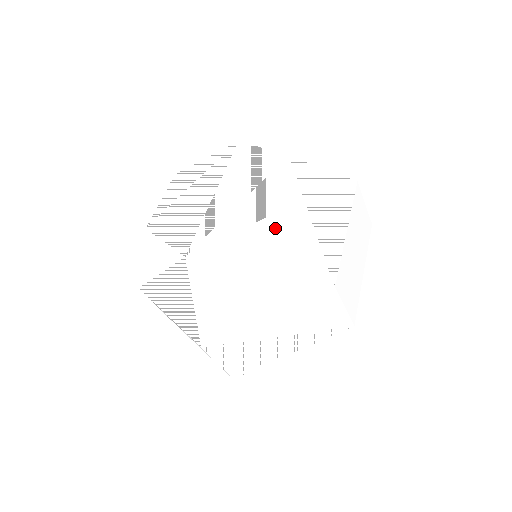
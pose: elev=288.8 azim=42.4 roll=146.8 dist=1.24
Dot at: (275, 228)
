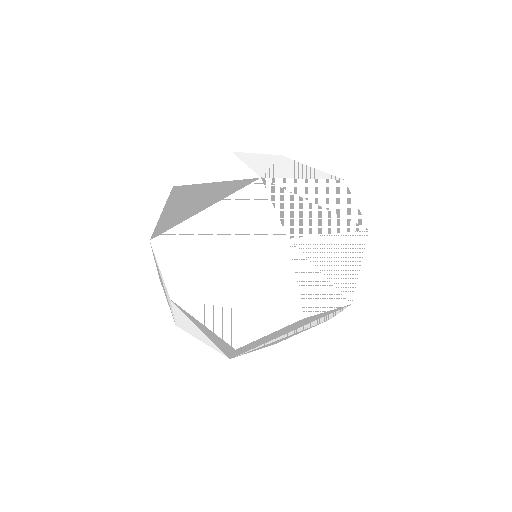
Dot at: (234, 156)
